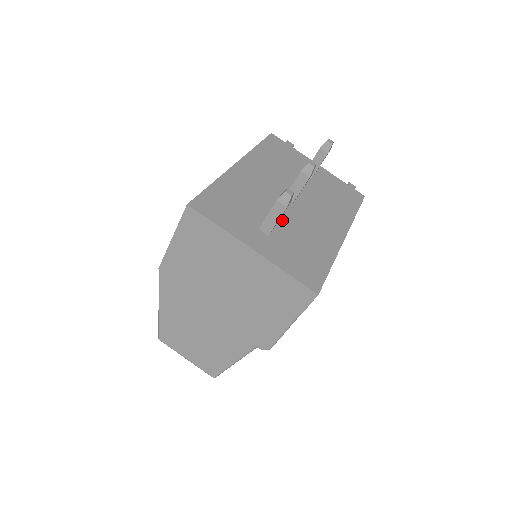
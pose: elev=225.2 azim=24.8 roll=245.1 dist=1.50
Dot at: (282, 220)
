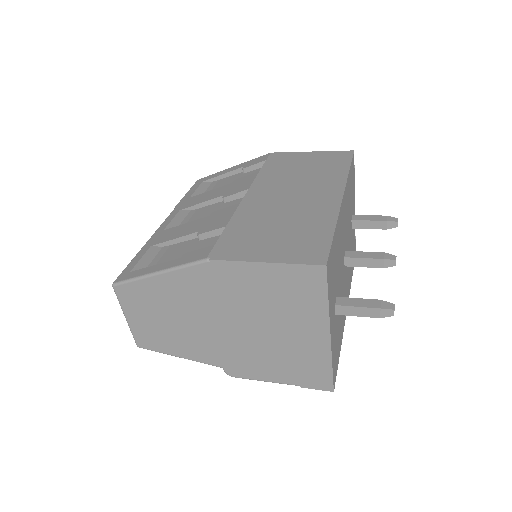
Dot at: (340, 291)
